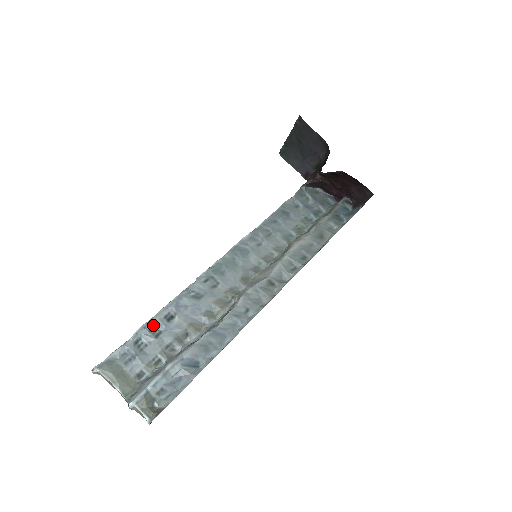
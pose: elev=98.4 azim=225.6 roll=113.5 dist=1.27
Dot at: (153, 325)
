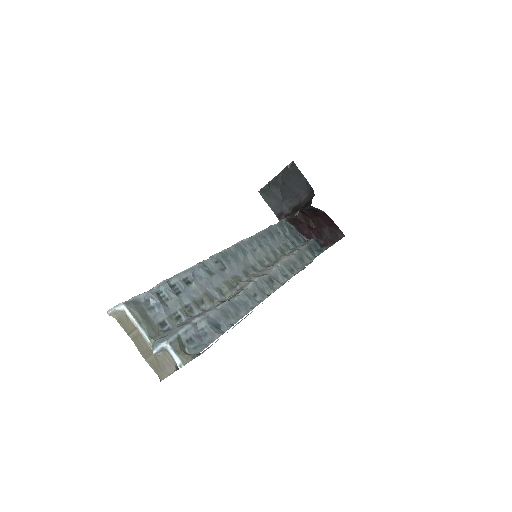
Dot at: (173, 283)
